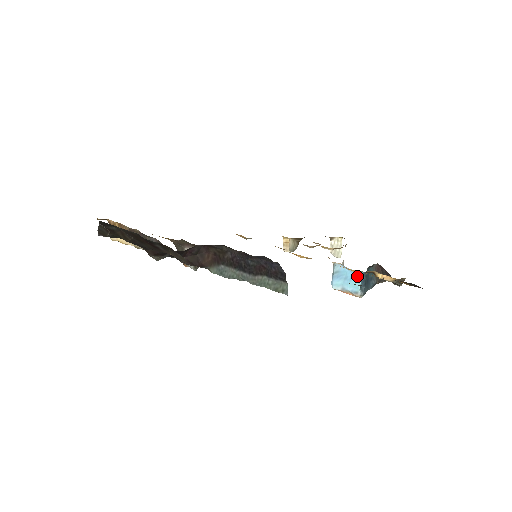
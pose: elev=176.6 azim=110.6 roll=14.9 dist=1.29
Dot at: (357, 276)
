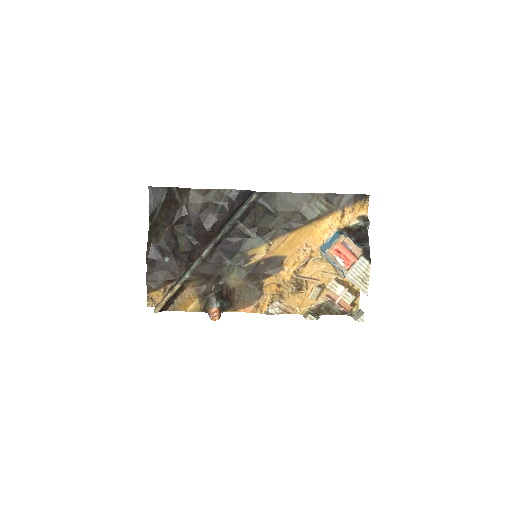
Dot at: (335, 236)
